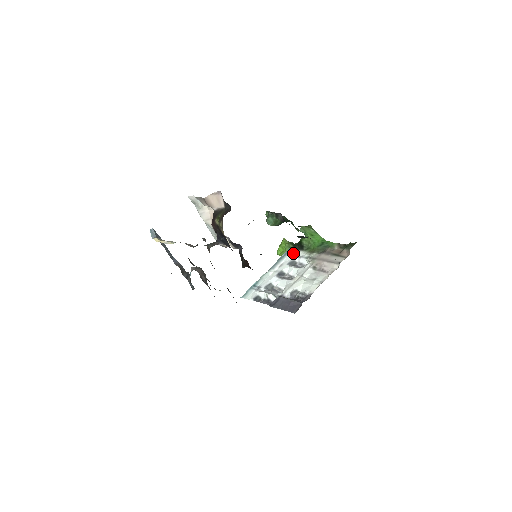
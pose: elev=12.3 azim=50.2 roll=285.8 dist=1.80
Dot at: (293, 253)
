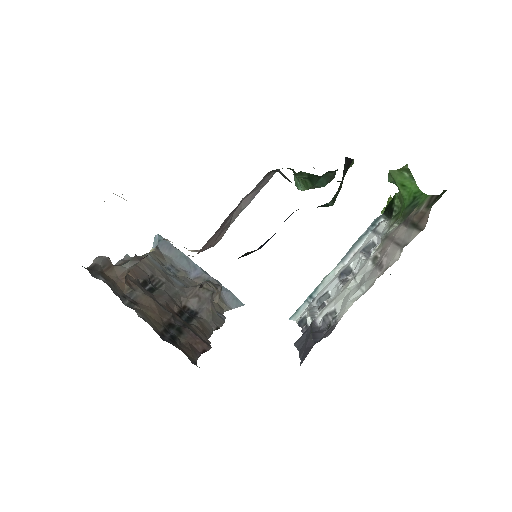
Dot at: (376, 227)
